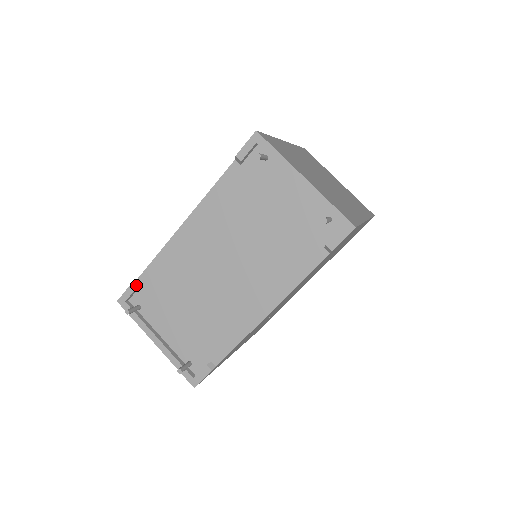
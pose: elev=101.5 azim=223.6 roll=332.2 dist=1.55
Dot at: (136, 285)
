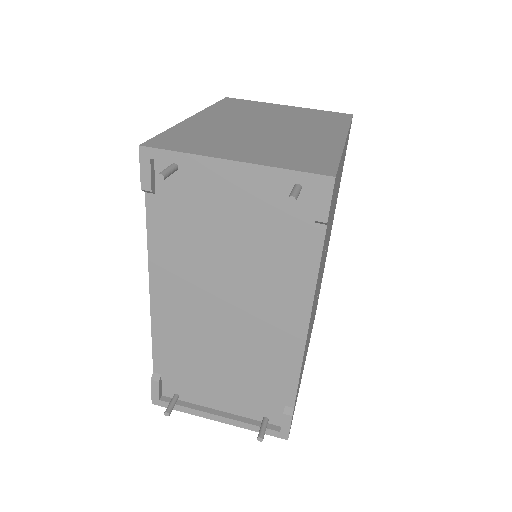
Dot at: (156, 379)
